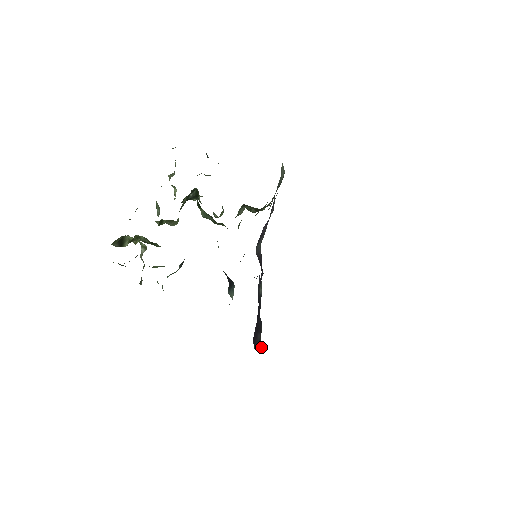
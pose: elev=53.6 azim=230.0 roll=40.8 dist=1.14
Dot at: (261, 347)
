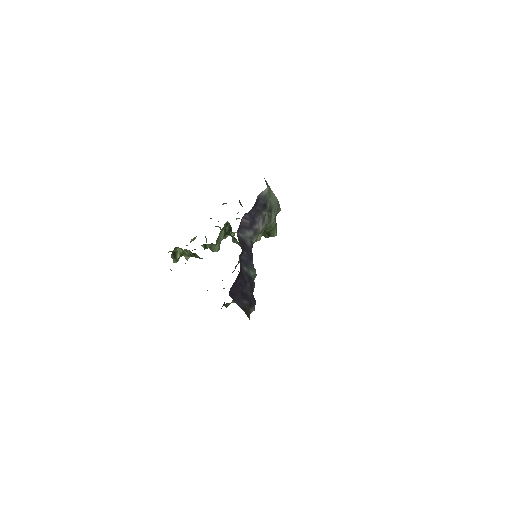
Dot at: (246, 309)
